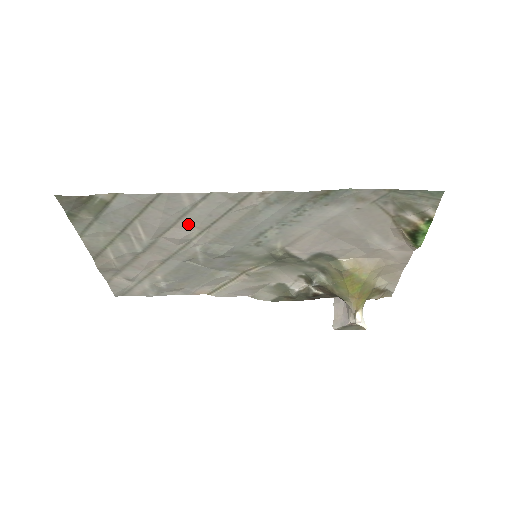
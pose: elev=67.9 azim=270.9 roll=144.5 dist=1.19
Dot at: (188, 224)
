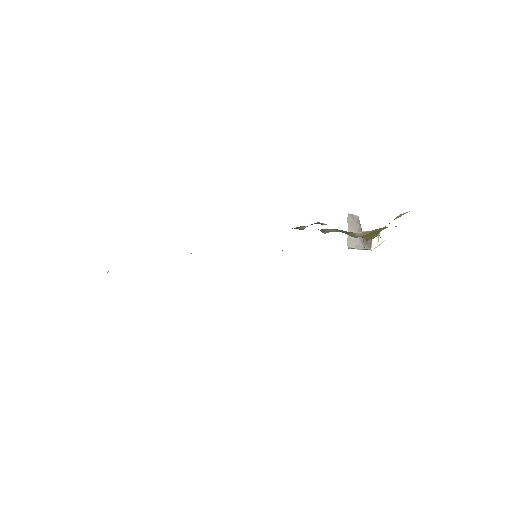
Dot at: occluded
